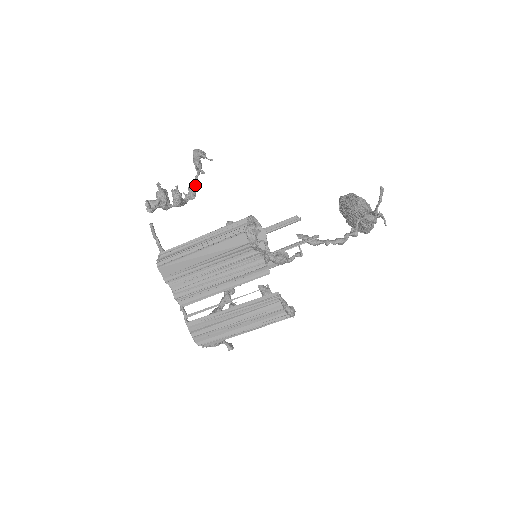
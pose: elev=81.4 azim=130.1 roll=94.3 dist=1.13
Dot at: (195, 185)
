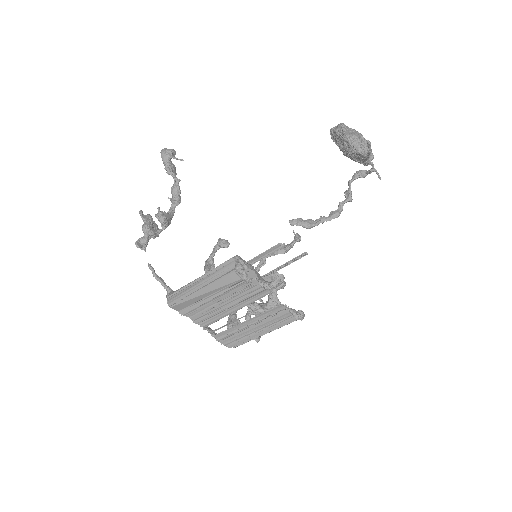
Dot at: (176, 188)
